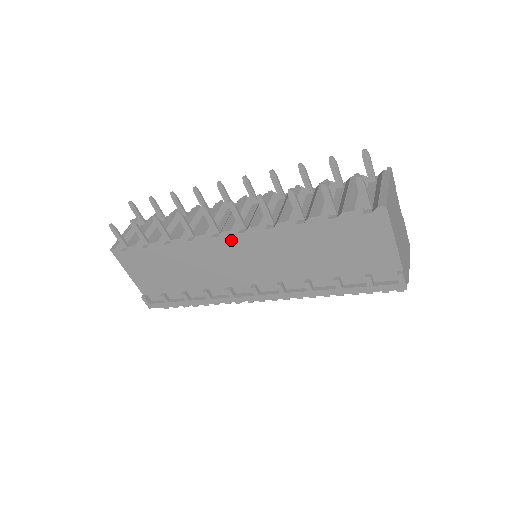
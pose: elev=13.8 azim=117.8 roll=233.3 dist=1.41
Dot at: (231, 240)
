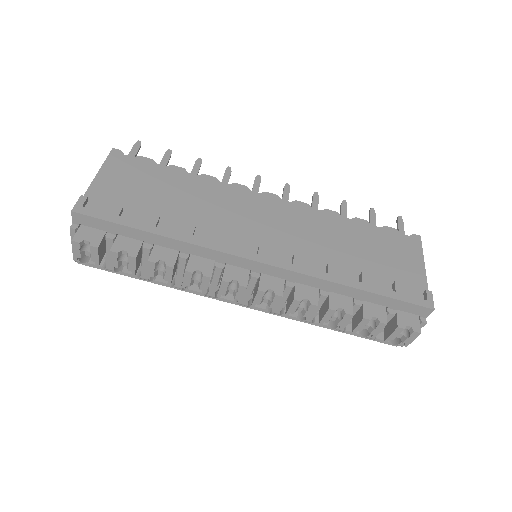
Dot at: (271, 201)
